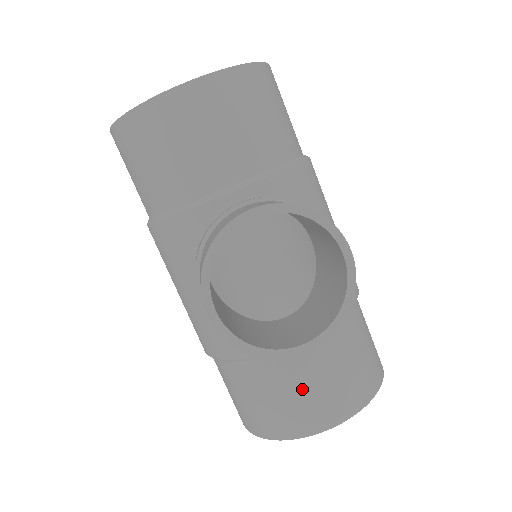
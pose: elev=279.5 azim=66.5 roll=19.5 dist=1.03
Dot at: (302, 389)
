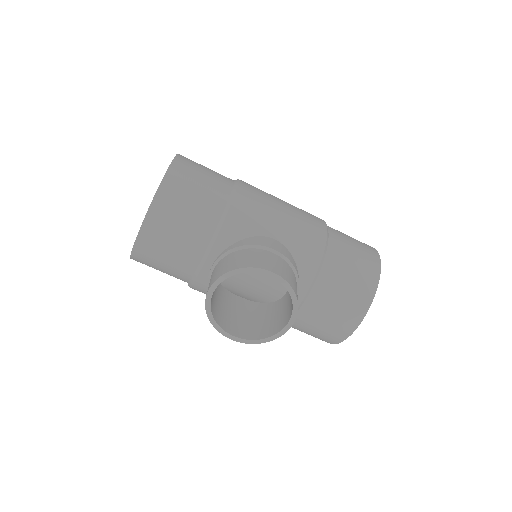
Dot at: (324, 320)
